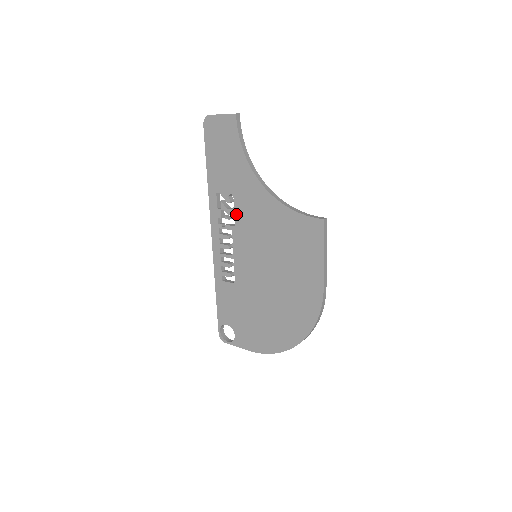
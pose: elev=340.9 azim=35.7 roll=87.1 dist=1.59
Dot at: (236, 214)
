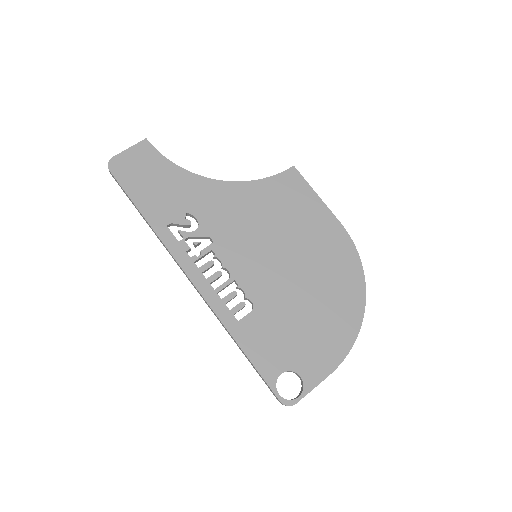
Dot at: (206, 229)
